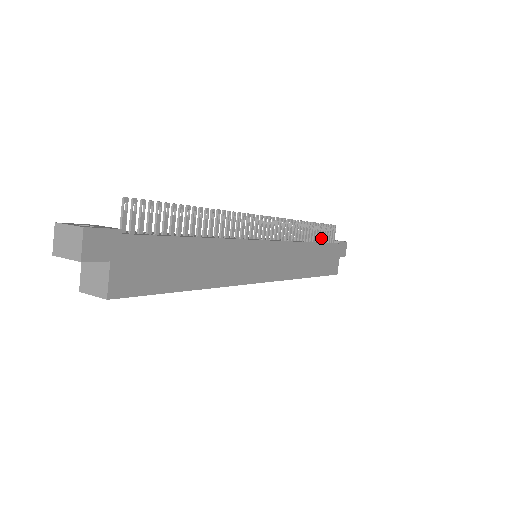
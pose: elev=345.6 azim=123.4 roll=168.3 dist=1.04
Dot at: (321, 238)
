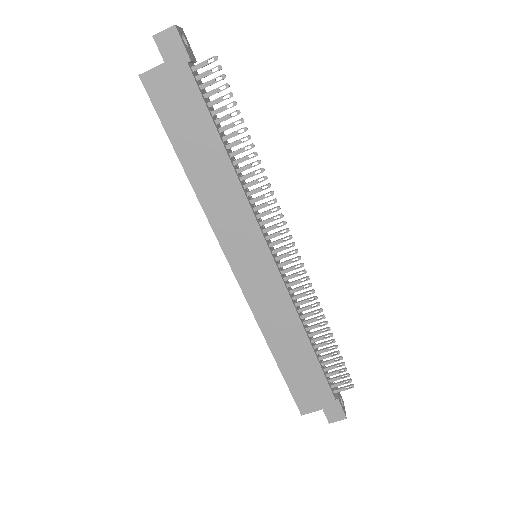
Dot at: (325, 361)
